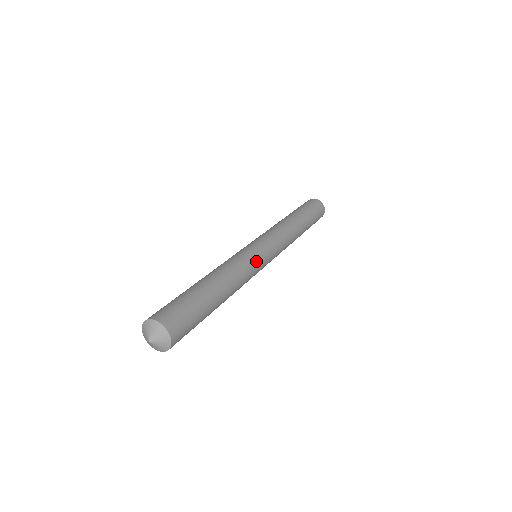
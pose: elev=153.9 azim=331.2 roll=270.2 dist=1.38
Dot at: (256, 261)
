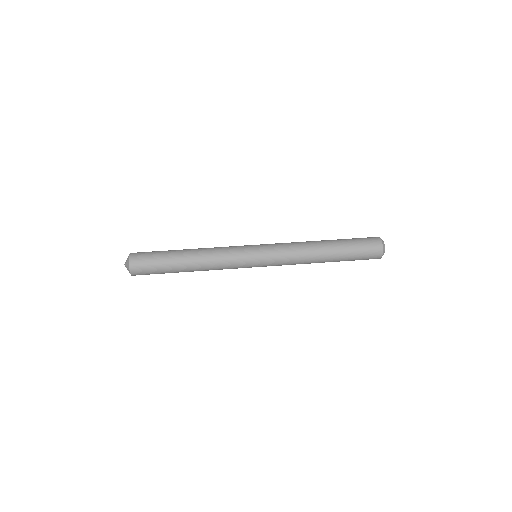
Dot at: (239, 267)
